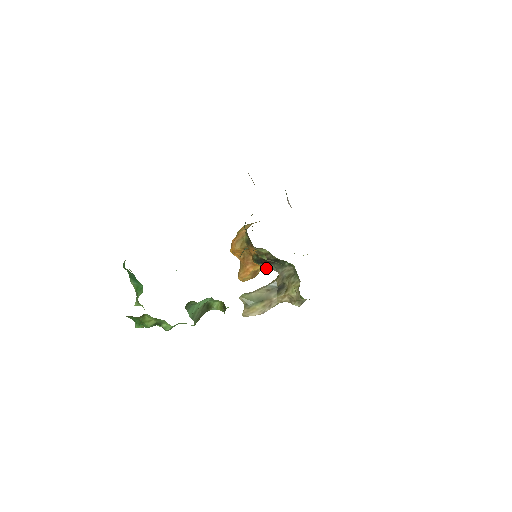
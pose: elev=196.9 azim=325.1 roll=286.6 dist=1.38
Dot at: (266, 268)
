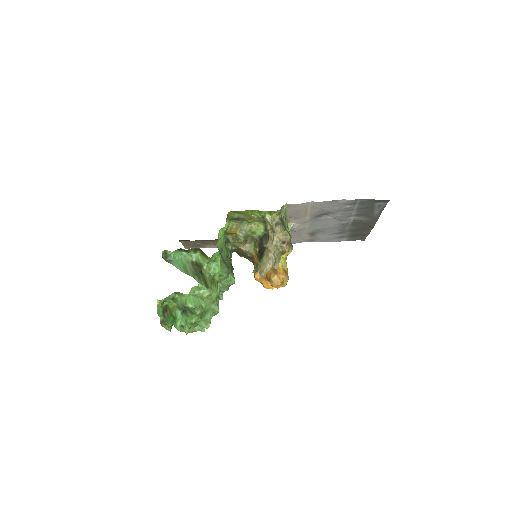
Dot at: (283, 263)
